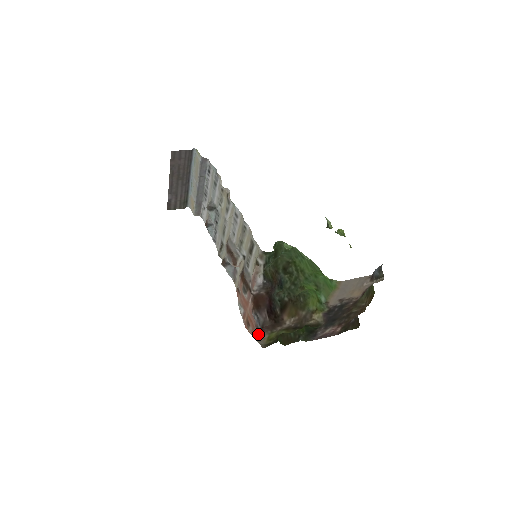
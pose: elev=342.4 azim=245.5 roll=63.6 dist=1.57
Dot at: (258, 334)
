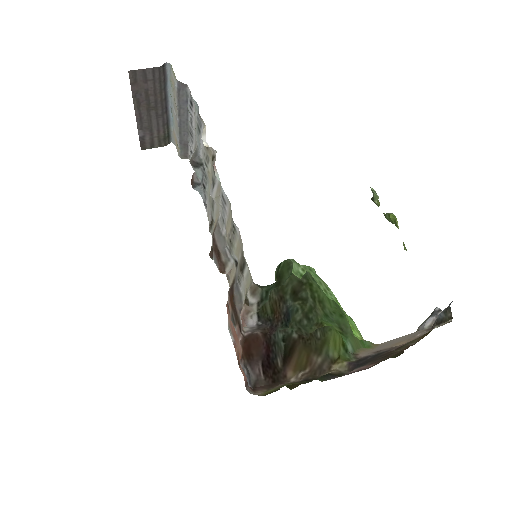
Dot at: (249, 389)
